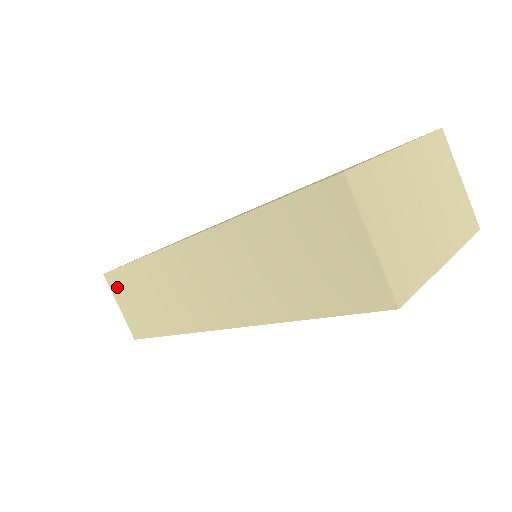
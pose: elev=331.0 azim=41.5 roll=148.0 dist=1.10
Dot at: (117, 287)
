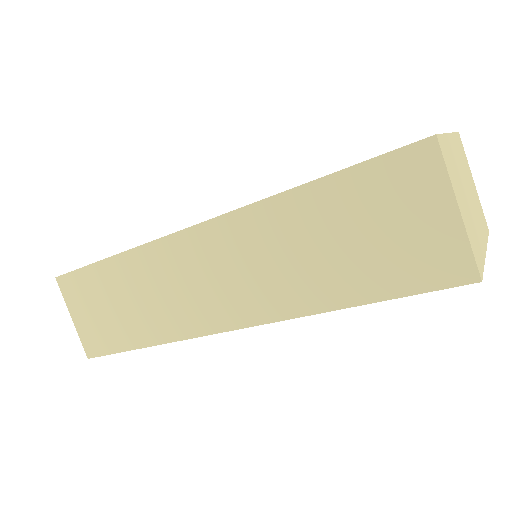
Dot at: (75, 292)
